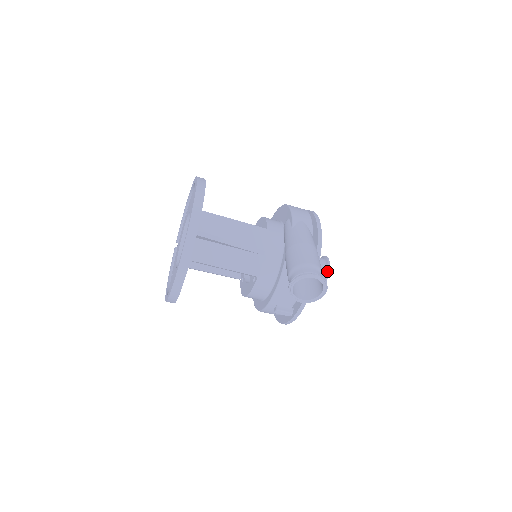
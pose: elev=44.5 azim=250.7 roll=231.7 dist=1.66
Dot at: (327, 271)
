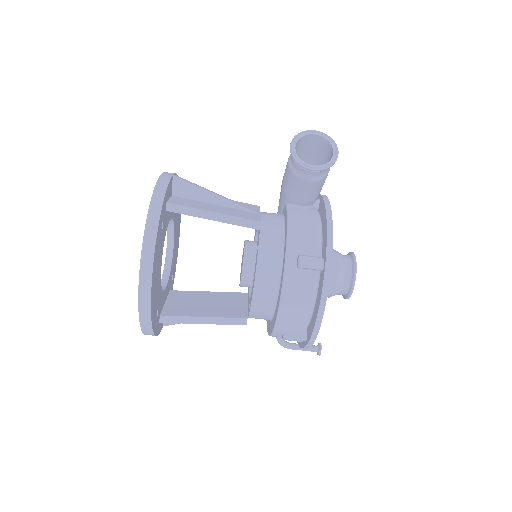
Dot at: (351, 253)
